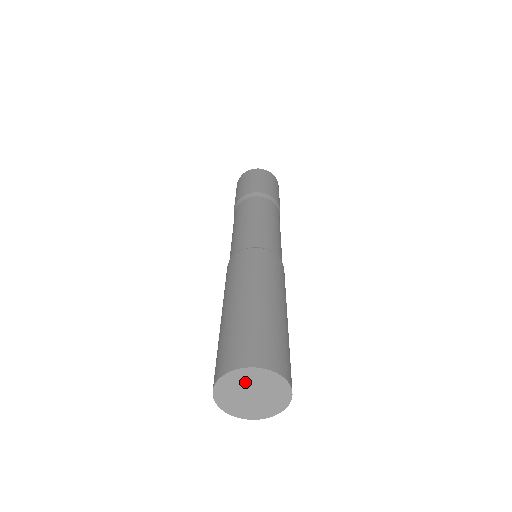
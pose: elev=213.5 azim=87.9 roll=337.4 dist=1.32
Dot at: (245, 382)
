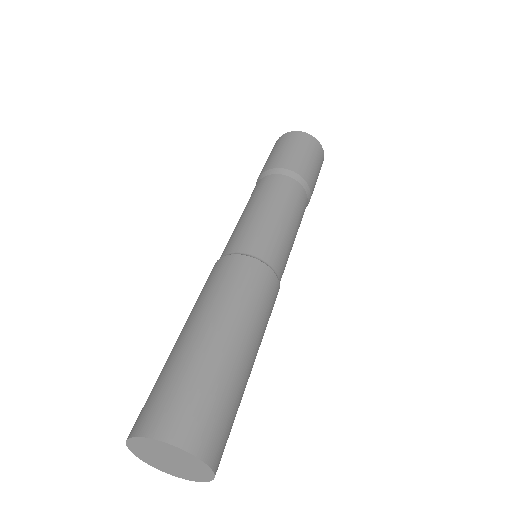
Dot at: (155, 449)
